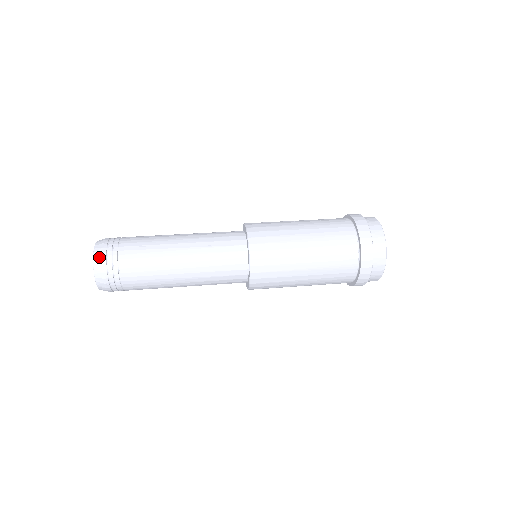
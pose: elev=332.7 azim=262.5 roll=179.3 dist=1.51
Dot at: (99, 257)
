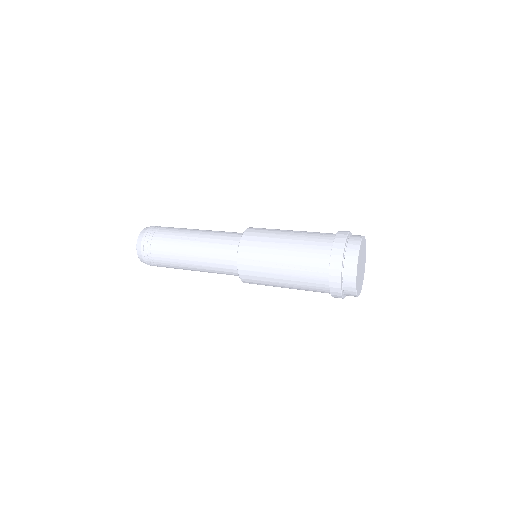
Dot at: (140, 239)
